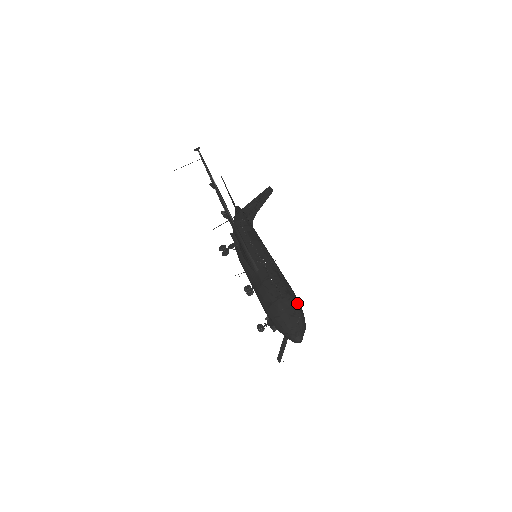
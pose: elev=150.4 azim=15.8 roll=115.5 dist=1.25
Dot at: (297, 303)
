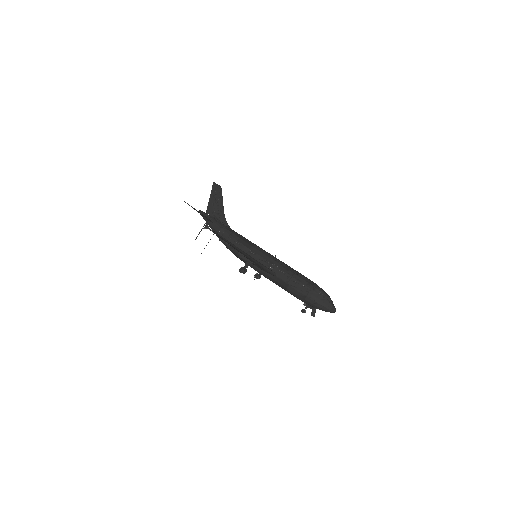
Dot at: (319, 288)
